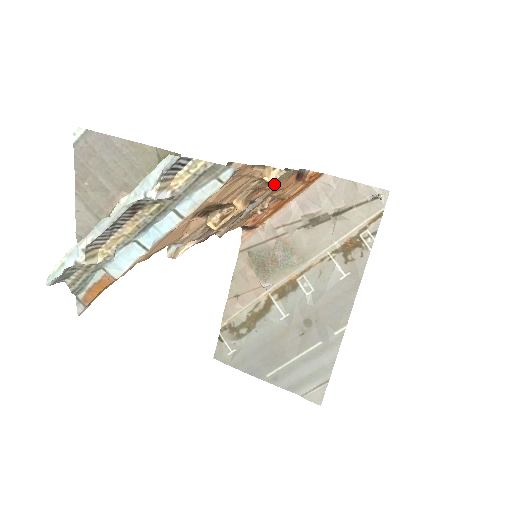
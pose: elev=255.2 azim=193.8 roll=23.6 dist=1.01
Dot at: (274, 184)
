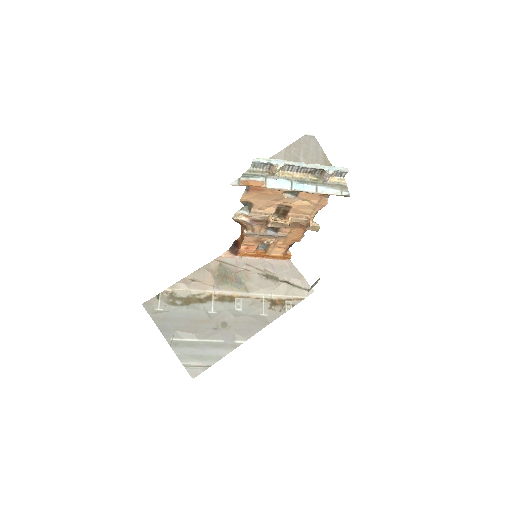
Dot at: (310, 227)
